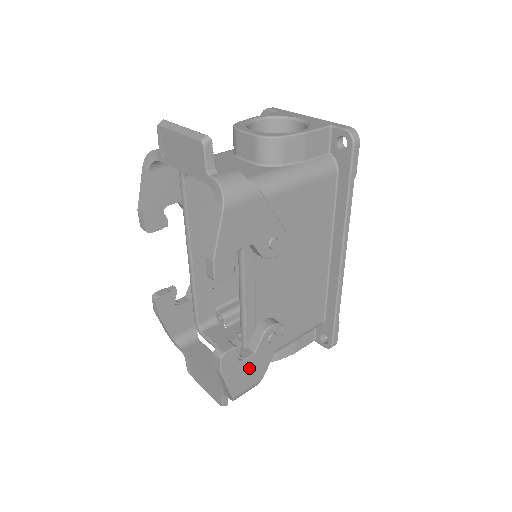
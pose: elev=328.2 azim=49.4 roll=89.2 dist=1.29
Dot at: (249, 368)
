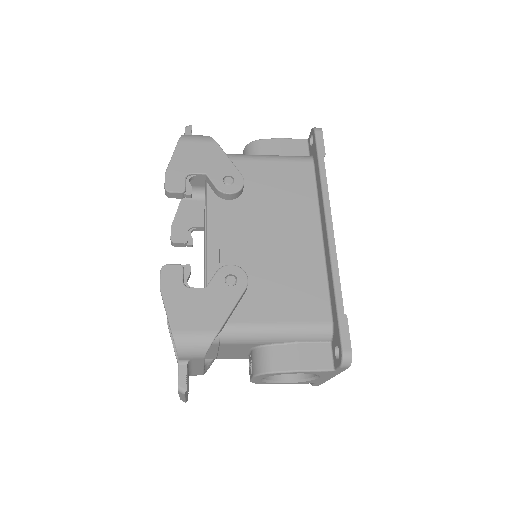
Dot at: (197, 304)
